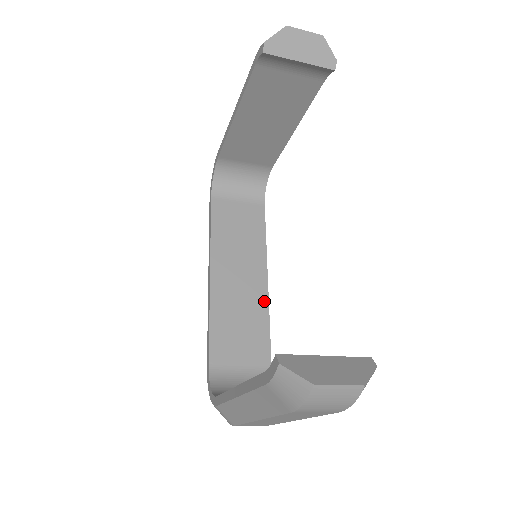
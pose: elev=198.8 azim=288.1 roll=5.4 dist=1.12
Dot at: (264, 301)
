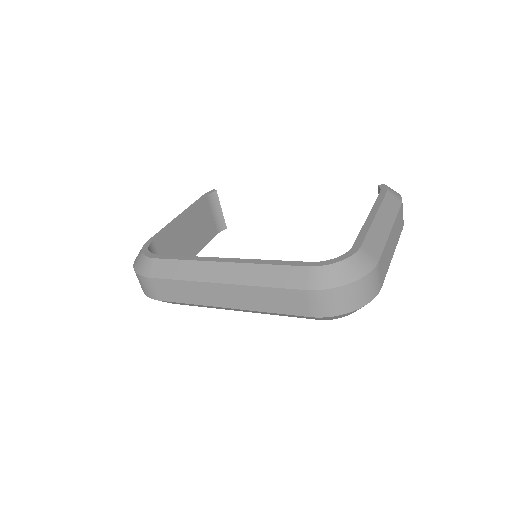
Dot at: occluded
